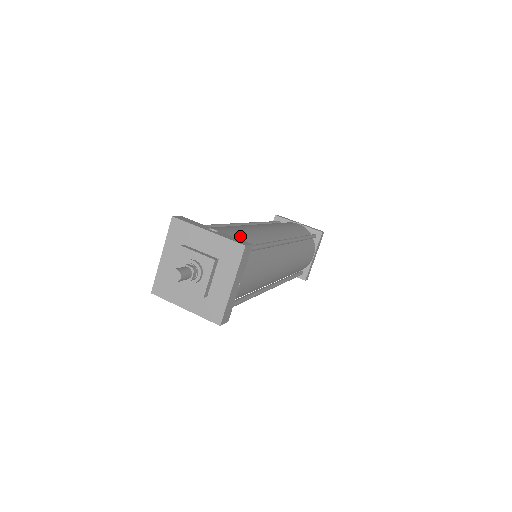
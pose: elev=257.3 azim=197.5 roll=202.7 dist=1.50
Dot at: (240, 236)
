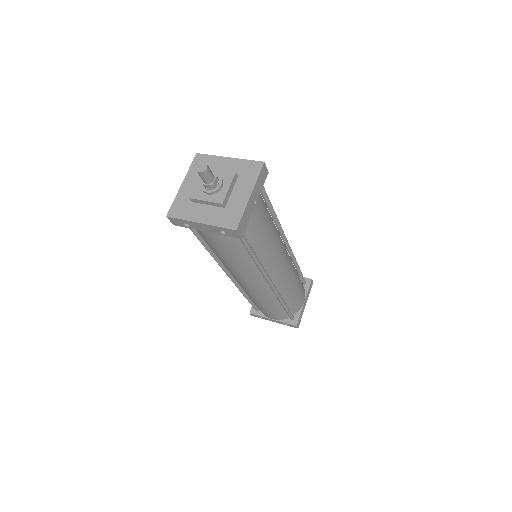
Dot at: occluded
